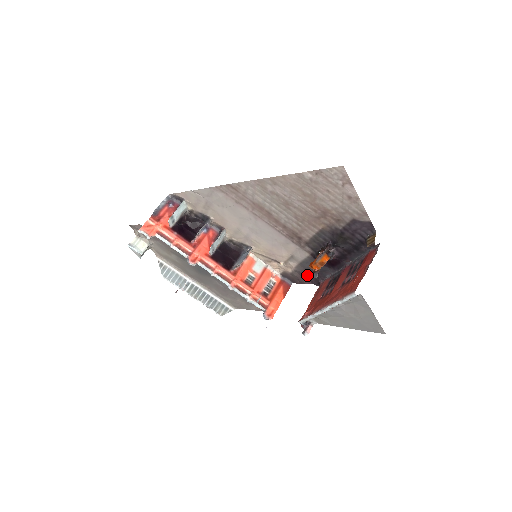
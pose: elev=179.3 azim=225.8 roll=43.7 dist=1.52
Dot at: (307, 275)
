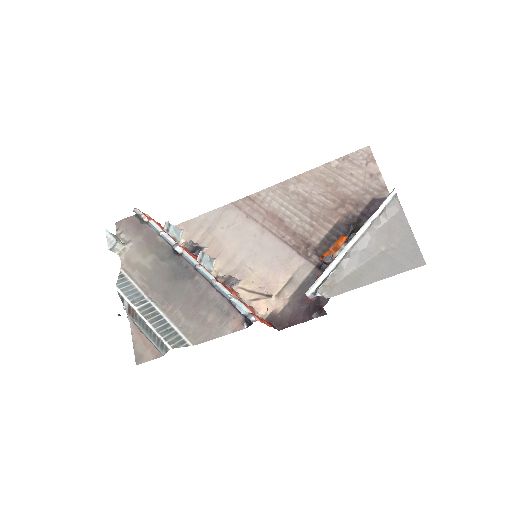
Dot at: (303, 306)
